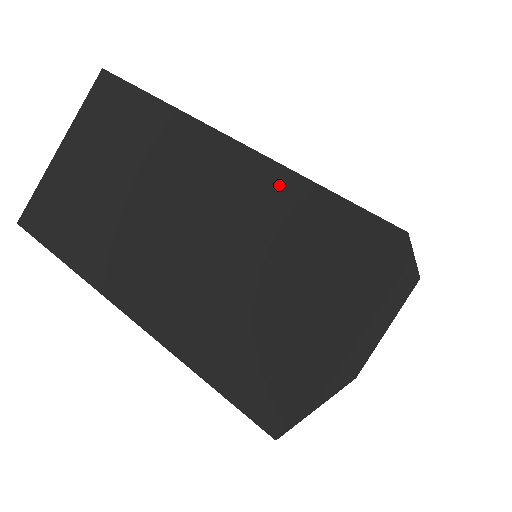
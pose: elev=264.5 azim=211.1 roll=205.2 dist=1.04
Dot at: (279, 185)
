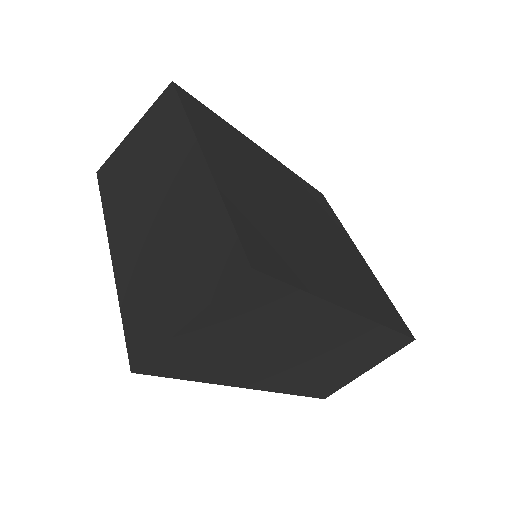
Dot at: (209, 202)
